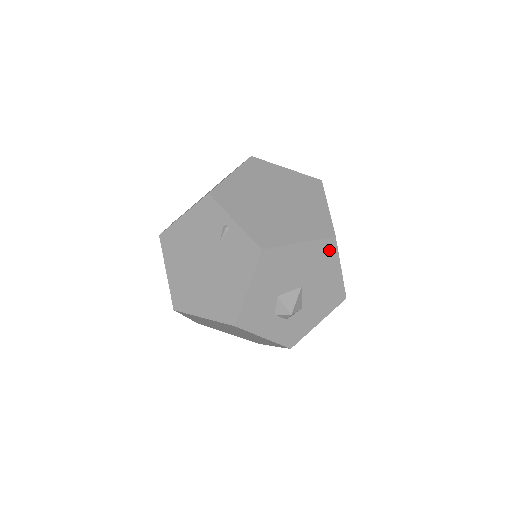
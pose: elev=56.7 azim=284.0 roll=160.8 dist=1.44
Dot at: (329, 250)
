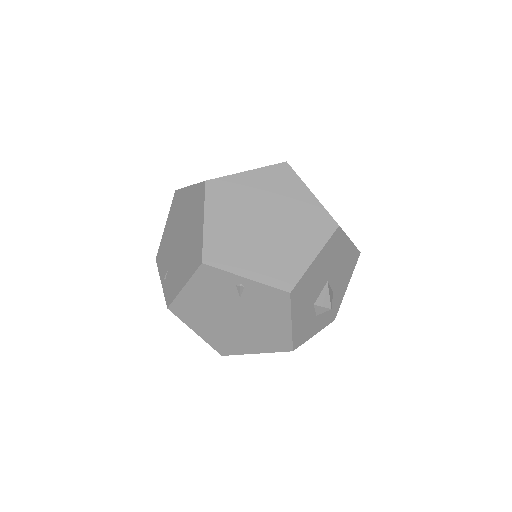
Dot at: (337, 239)
